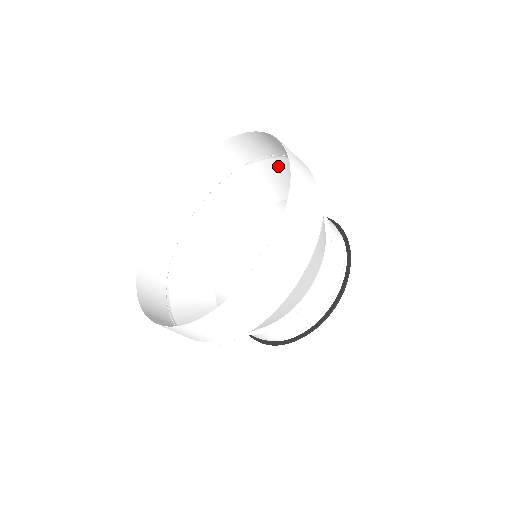
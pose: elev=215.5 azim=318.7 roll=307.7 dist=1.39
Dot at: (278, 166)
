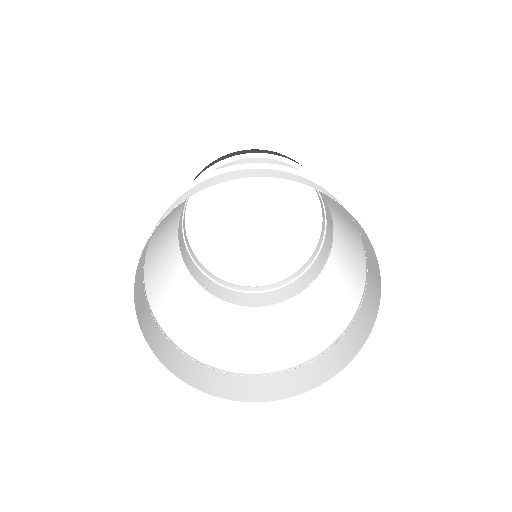
Dot at: (358, 247)
